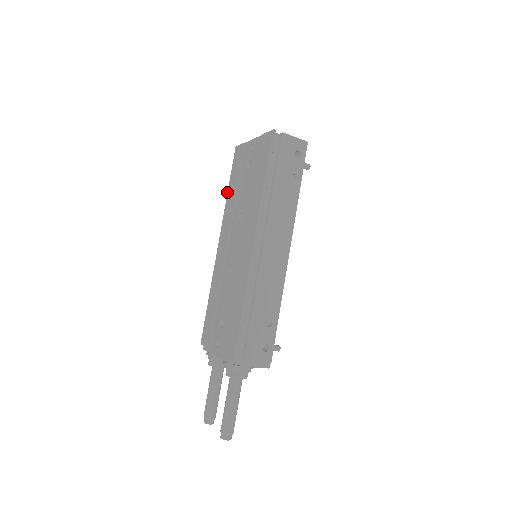
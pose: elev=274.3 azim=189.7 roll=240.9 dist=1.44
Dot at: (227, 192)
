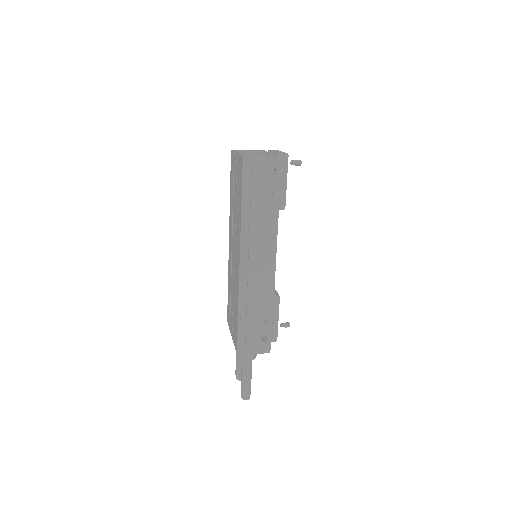
Dot at: occluded
